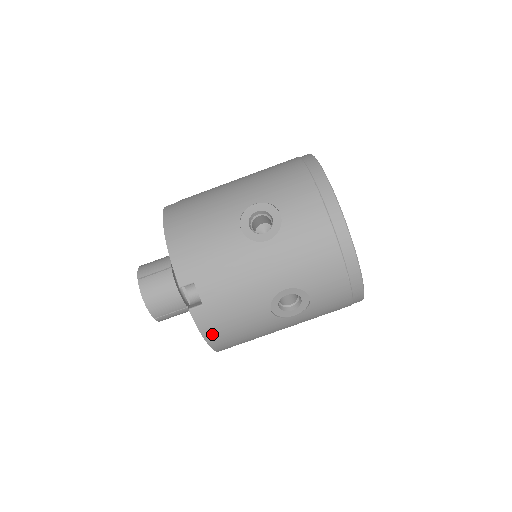
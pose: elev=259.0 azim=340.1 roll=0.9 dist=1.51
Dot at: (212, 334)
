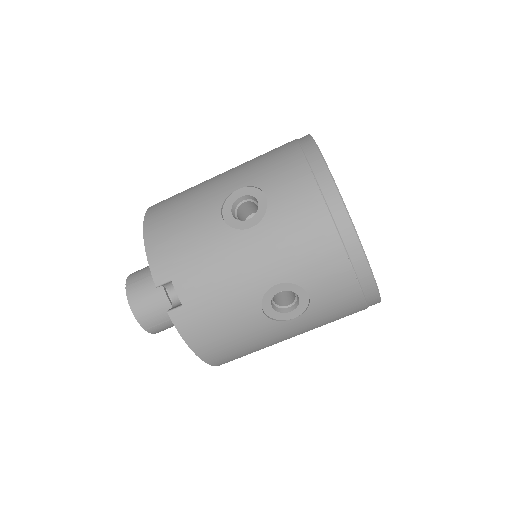
Dot at: (198, 342)
